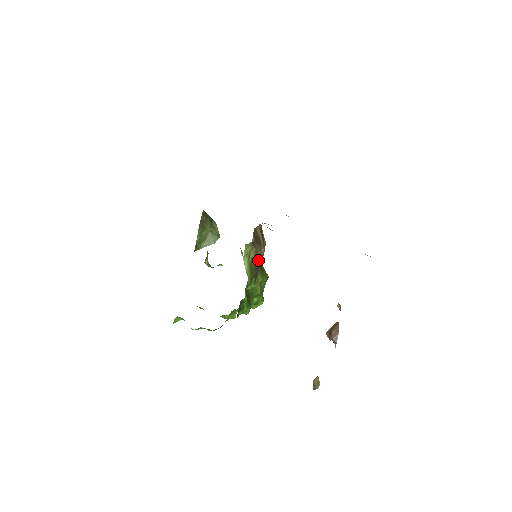
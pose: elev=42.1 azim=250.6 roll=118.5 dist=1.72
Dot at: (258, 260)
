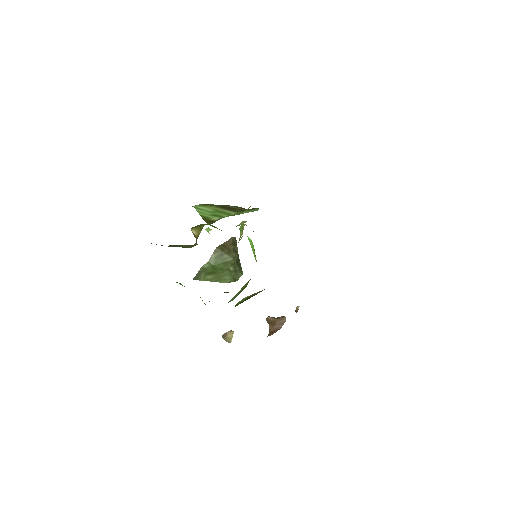
Dot at: occluded
